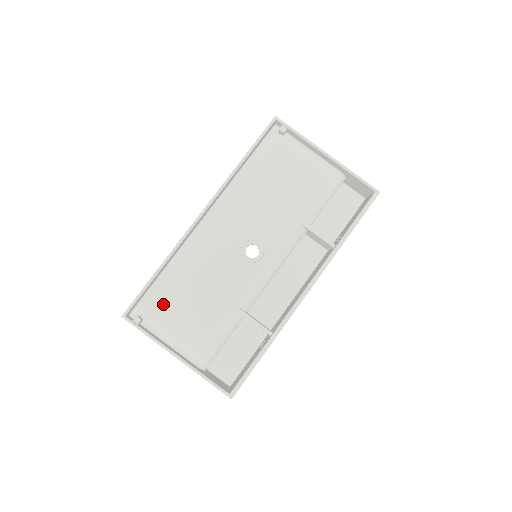
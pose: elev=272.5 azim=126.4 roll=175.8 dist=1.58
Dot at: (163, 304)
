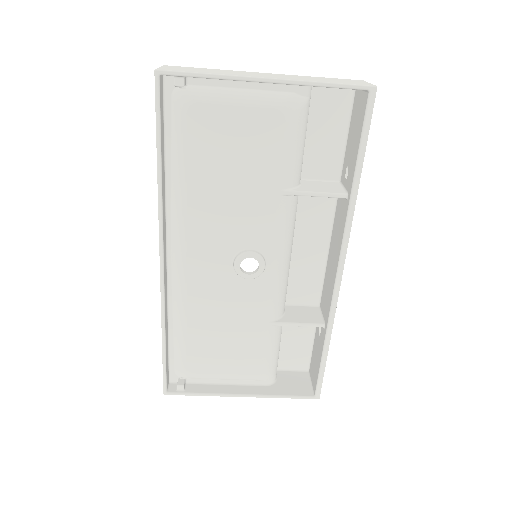
Dot at: (193, 360)
